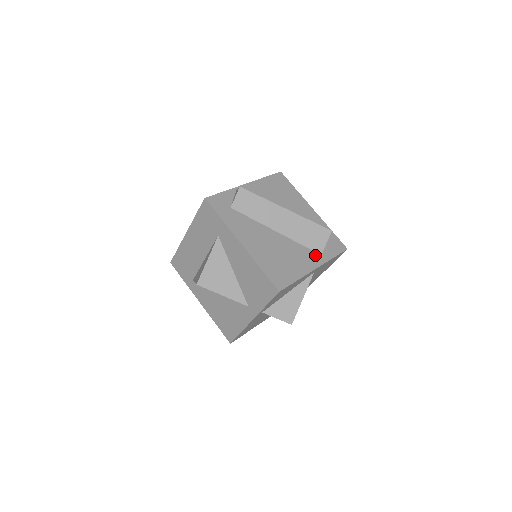
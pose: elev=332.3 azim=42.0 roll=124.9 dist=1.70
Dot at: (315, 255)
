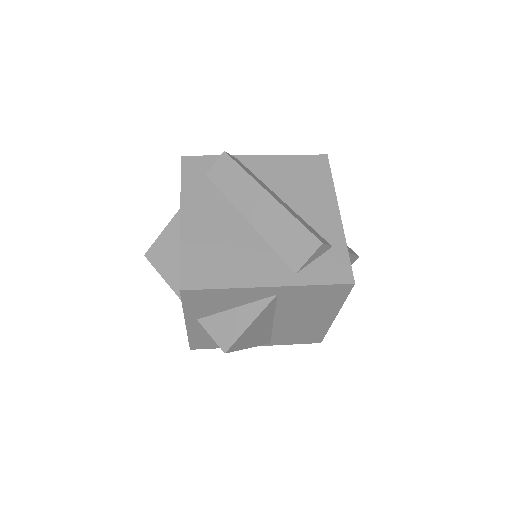
Dot at: (284, 270)
